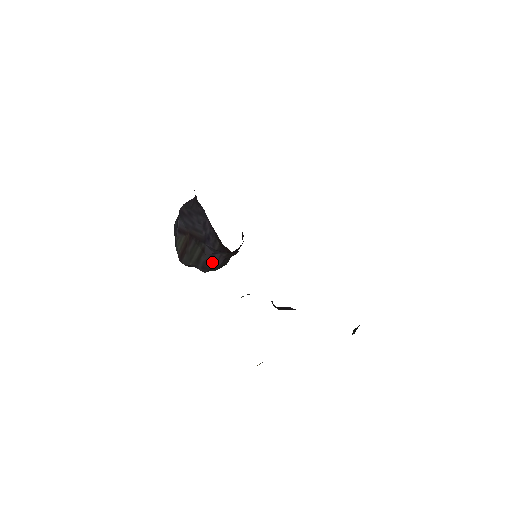
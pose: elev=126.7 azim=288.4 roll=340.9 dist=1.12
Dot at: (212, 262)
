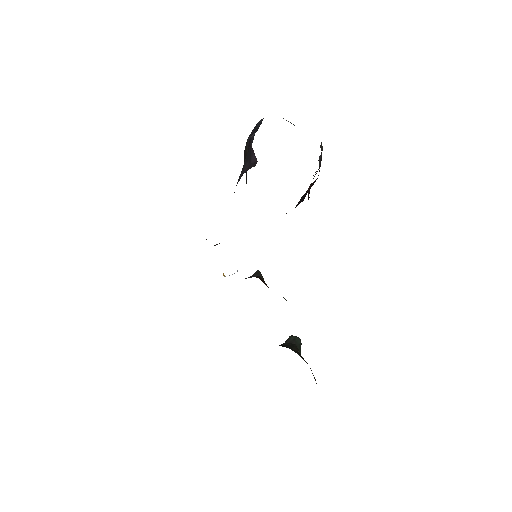
Dot at: occluded
